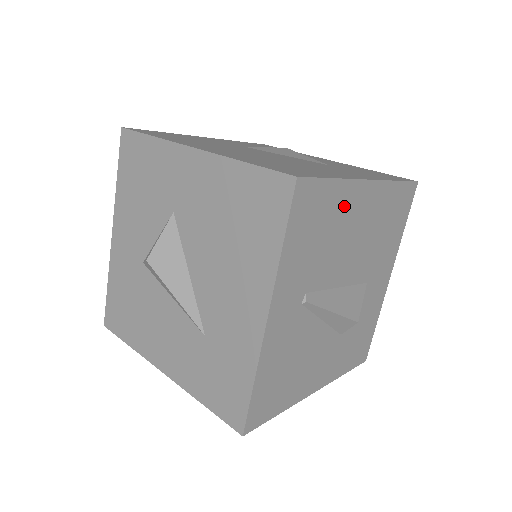
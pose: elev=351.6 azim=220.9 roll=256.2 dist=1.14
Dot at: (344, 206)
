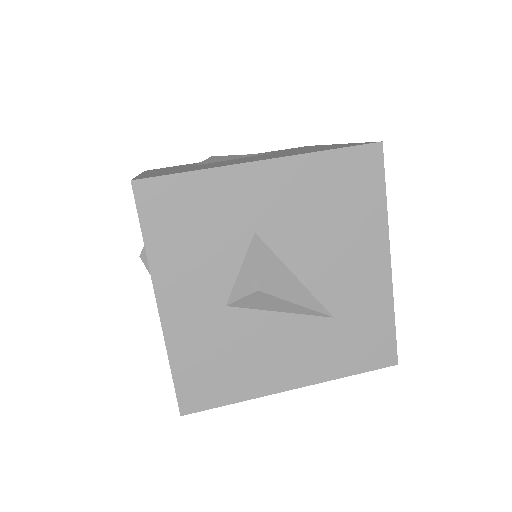
Dot at: occluded
